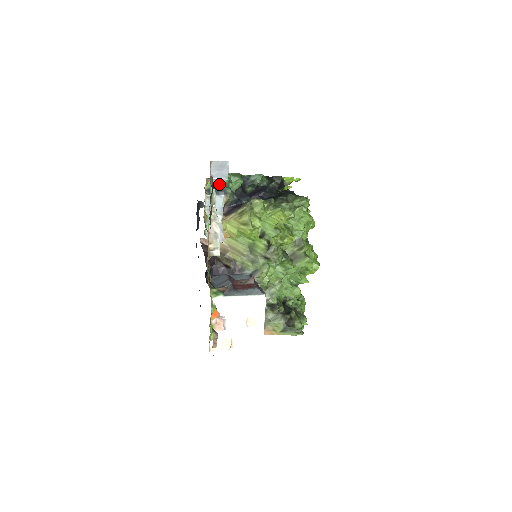
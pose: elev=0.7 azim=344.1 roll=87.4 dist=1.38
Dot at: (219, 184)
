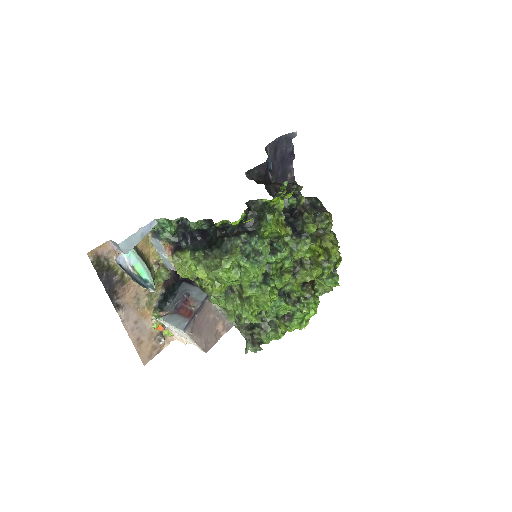
Dot at: (159, 228)
